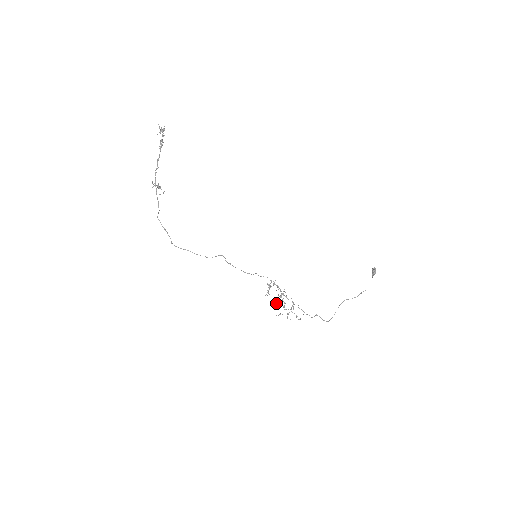
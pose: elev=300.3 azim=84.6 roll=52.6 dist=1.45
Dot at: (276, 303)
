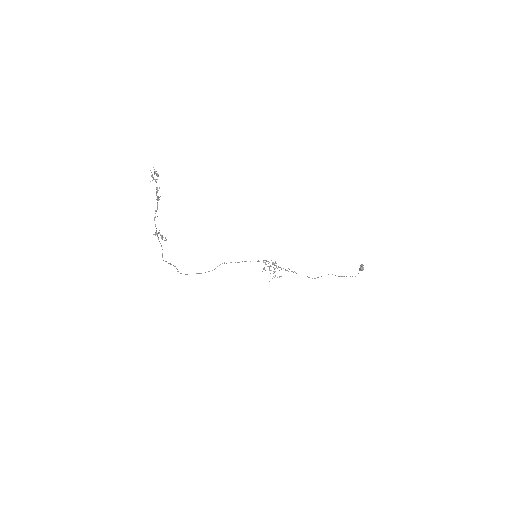
Dot at: (269, 270)
